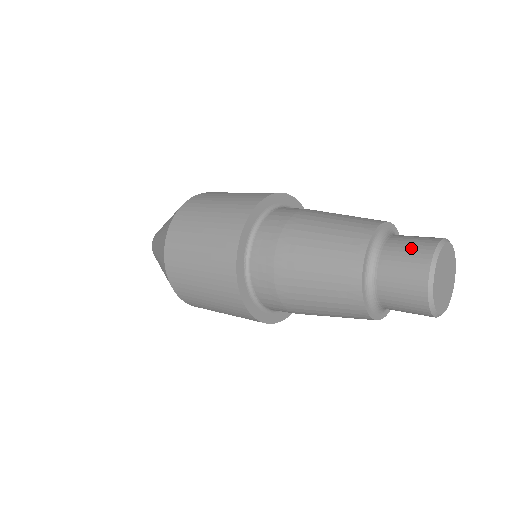
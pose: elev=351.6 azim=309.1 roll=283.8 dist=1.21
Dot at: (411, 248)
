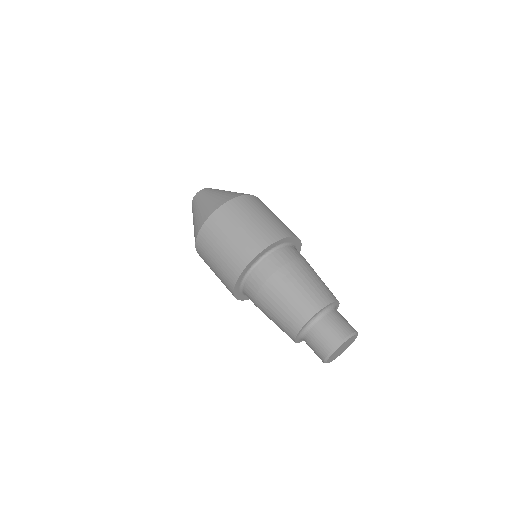
Dot at: (314, 352)
